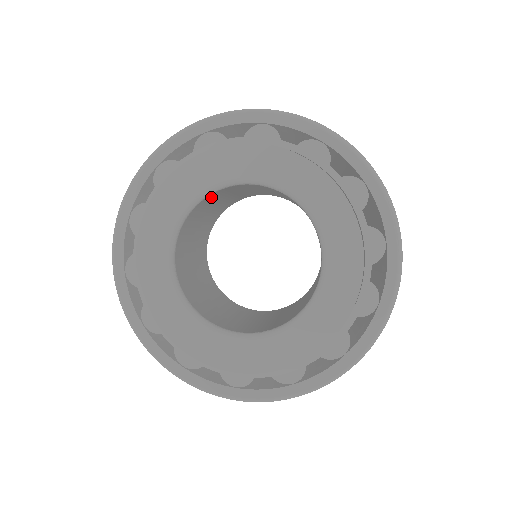
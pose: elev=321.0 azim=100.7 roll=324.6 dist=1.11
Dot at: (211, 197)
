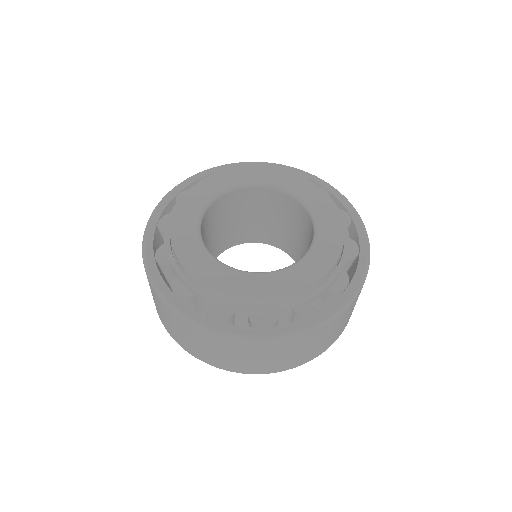
Dot at: (222, 203)
